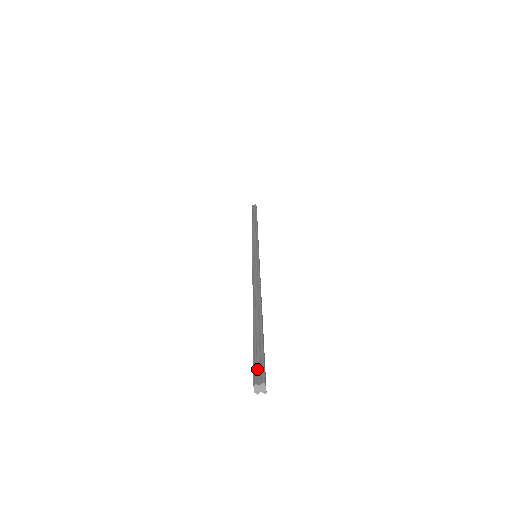
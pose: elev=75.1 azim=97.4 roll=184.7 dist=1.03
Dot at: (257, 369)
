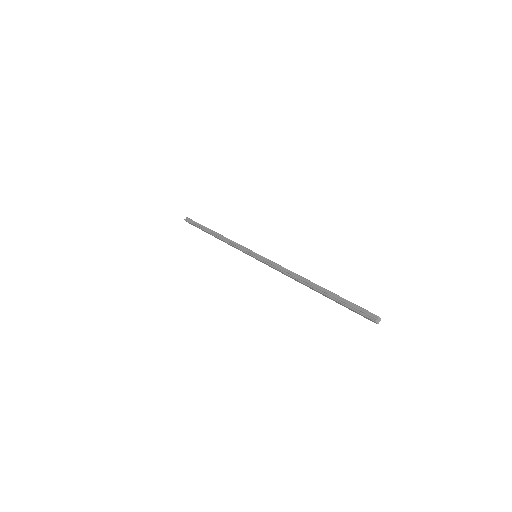
Dot at: (366, 314)
